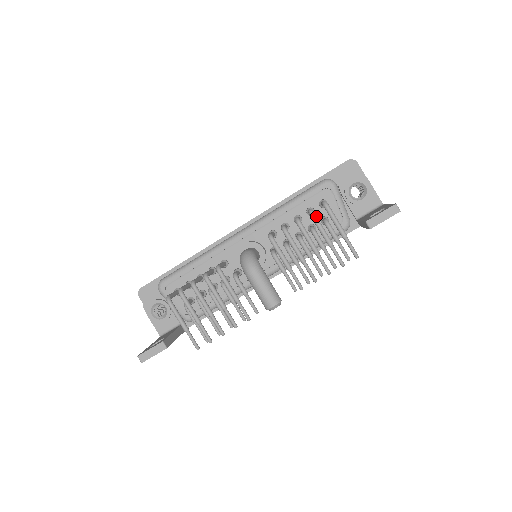
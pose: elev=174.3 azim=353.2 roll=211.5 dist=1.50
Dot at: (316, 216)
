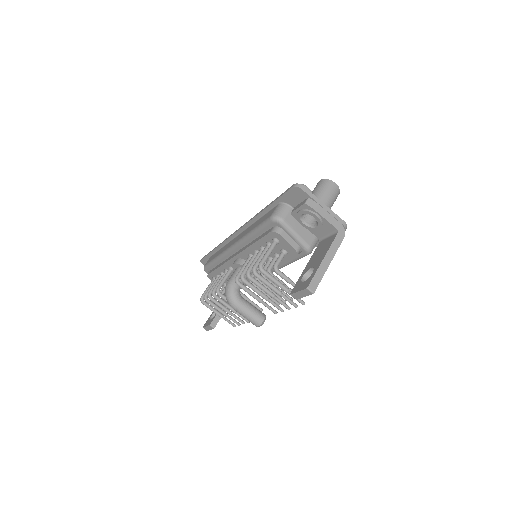
Dot at: (258, 275)
